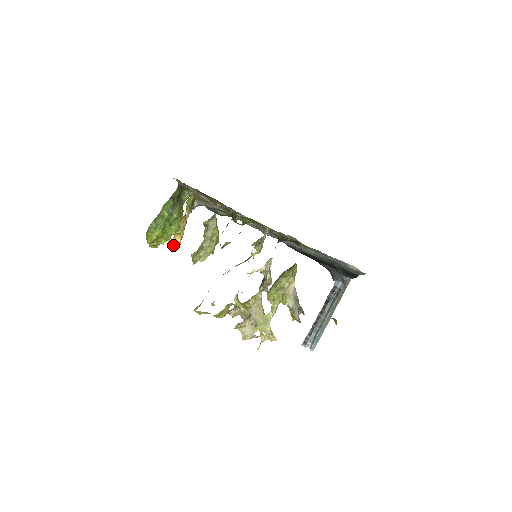
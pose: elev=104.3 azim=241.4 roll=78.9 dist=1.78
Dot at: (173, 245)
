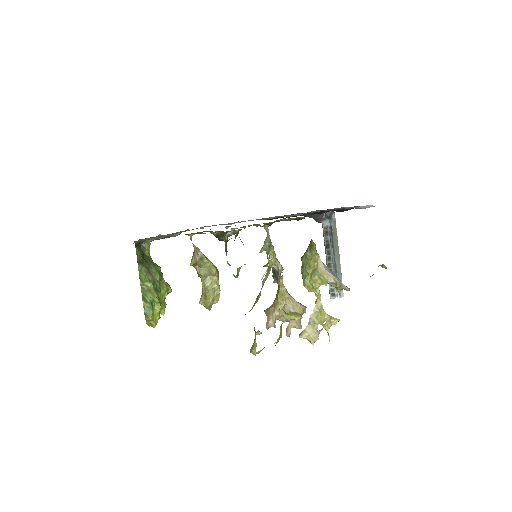
Dot at: occluded
